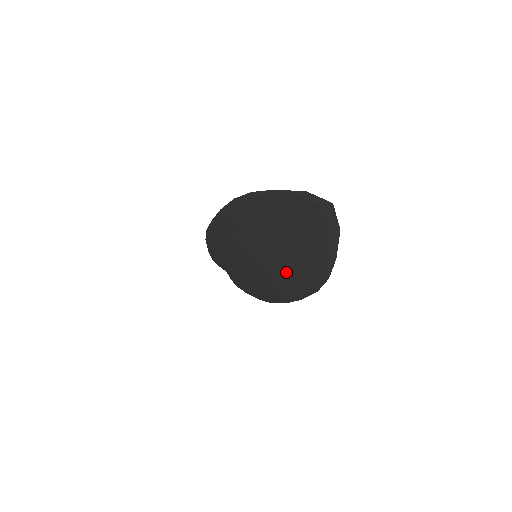
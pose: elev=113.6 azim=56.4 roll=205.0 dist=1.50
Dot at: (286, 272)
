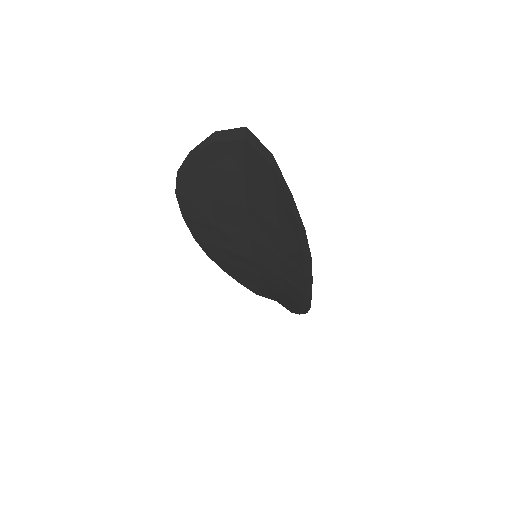
Dot at: (279, 254)
